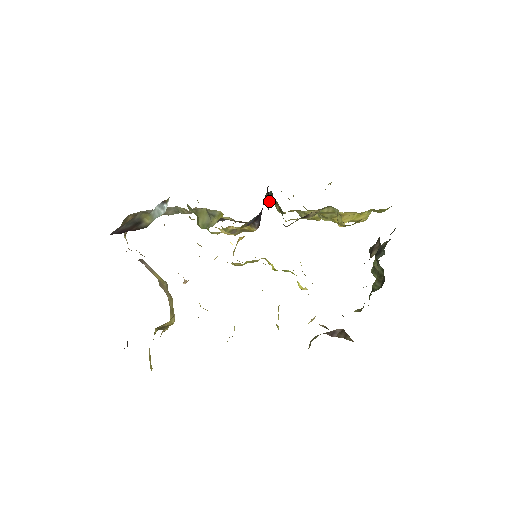
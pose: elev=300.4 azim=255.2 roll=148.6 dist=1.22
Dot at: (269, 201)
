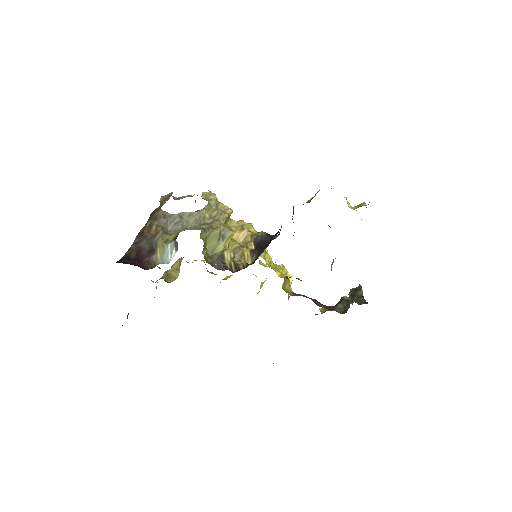
Dot at: occluded
